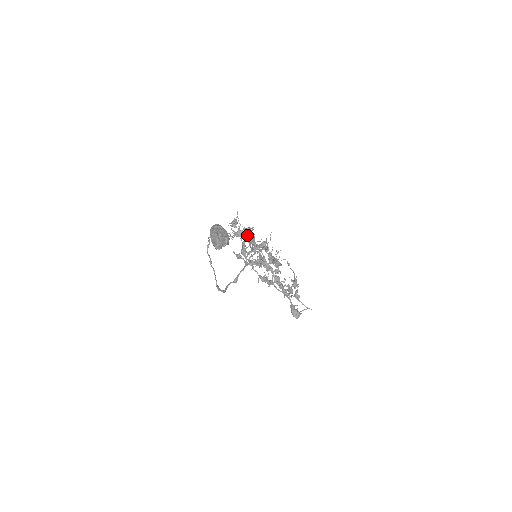
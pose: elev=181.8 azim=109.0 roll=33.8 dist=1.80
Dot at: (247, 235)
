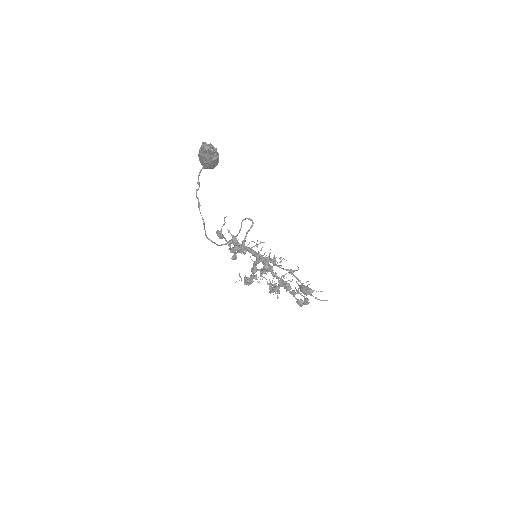
Dot at: (248, 278)
